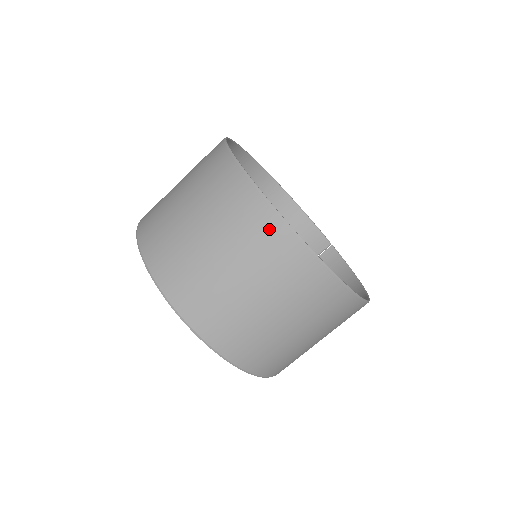
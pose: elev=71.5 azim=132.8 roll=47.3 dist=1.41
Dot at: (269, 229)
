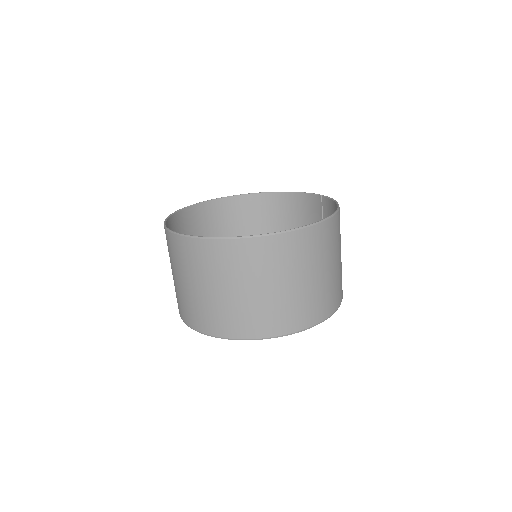
Dot at: (188, 248)
